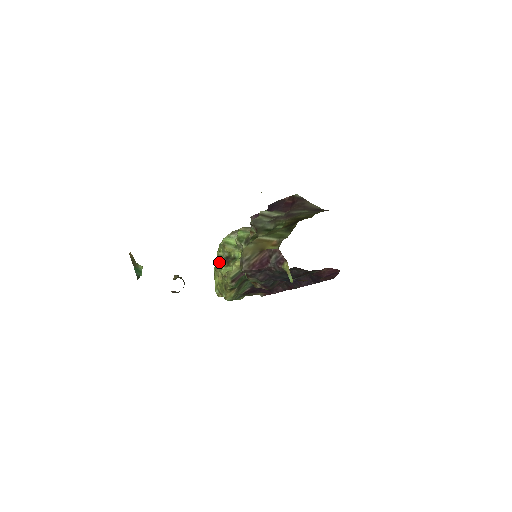
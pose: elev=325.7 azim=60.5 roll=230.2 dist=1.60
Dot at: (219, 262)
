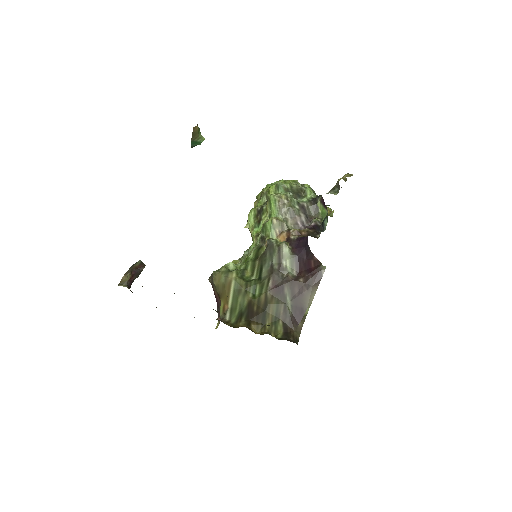
Dot at: (262, 197)
